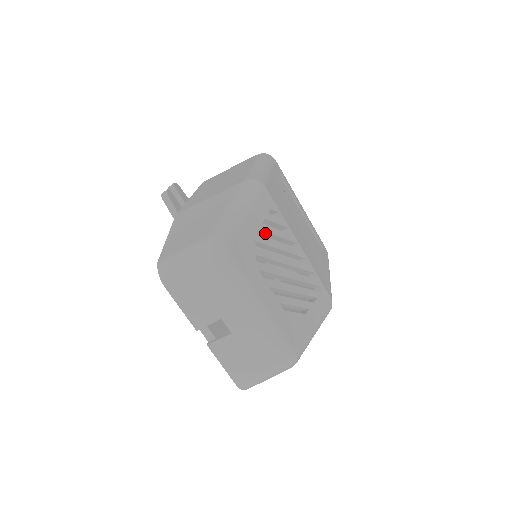
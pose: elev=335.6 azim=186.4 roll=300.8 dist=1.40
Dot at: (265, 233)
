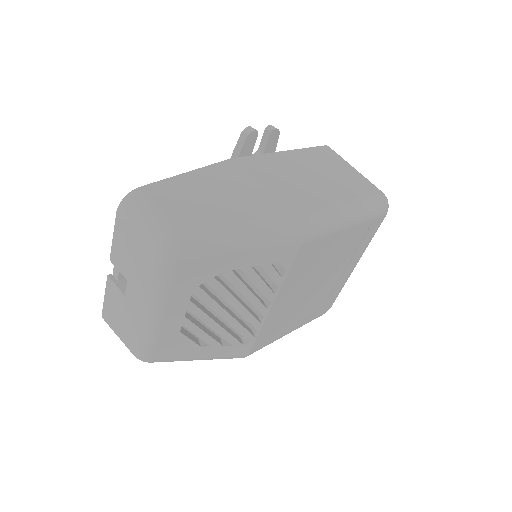
Dot at: (246, 273)
